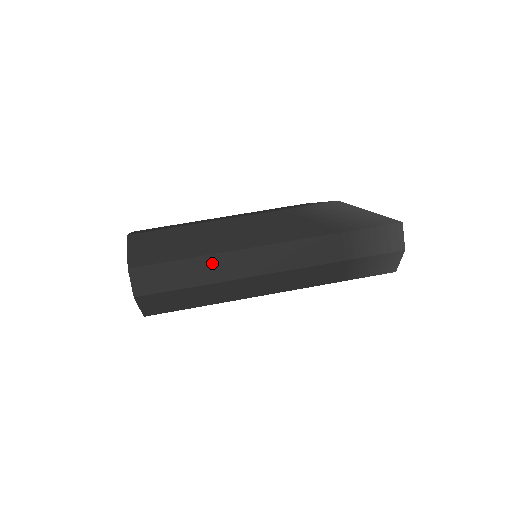
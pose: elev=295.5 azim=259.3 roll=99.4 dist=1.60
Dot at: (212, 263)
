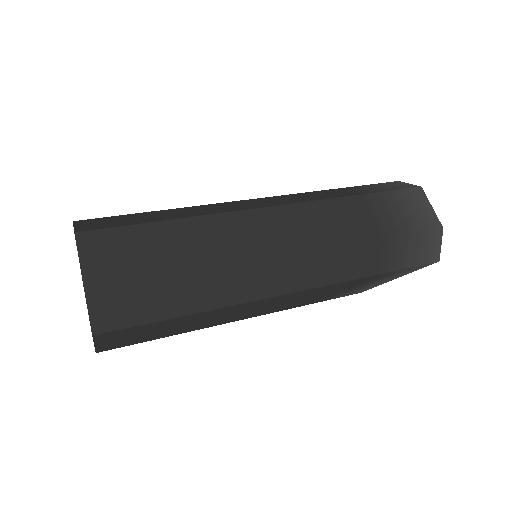
Dot at: (191, 210)
